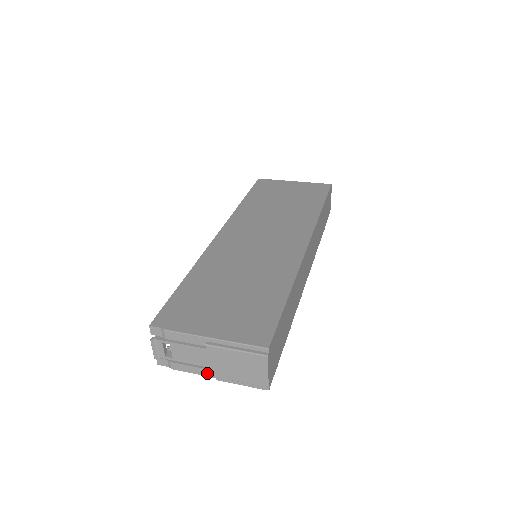
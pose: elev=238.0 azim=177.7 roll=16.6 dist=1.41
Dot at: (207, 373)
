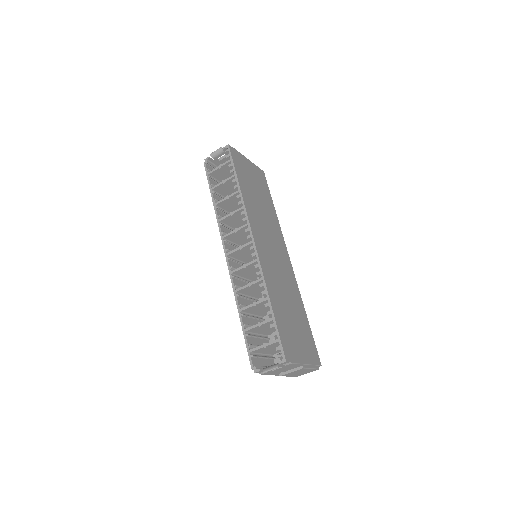
Dot at: (277, 374)
